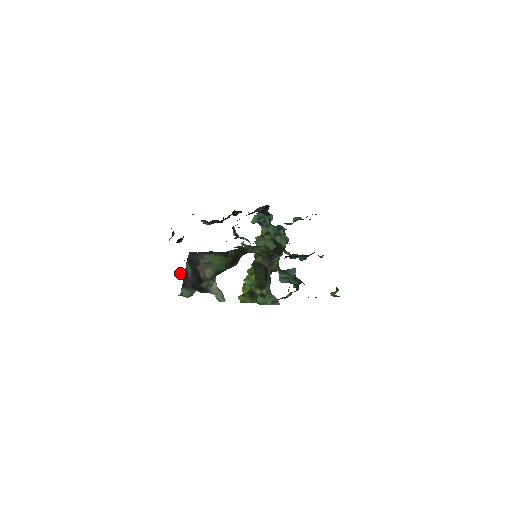
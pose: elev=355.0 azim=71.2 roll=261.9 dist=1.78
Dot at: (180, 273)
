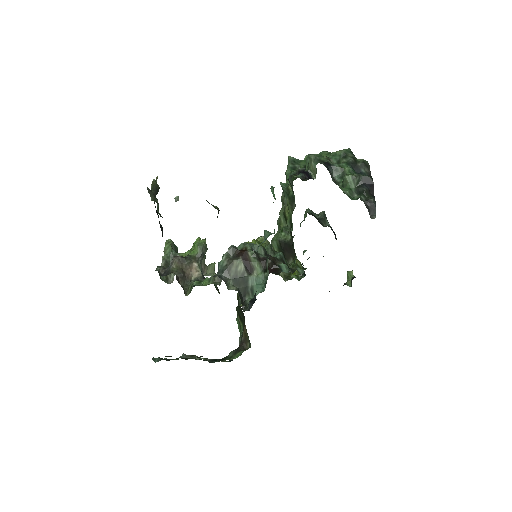
Dot at: (162, 265)
